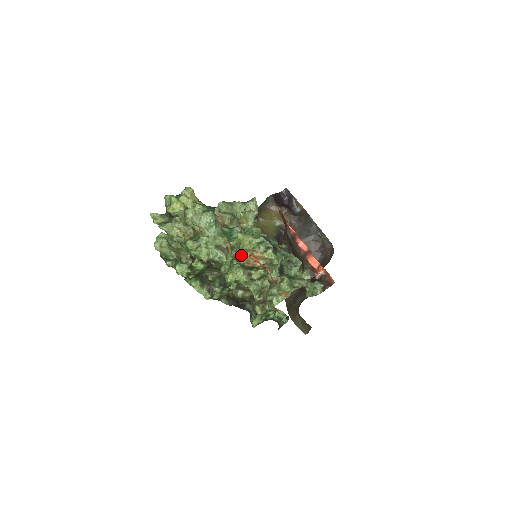
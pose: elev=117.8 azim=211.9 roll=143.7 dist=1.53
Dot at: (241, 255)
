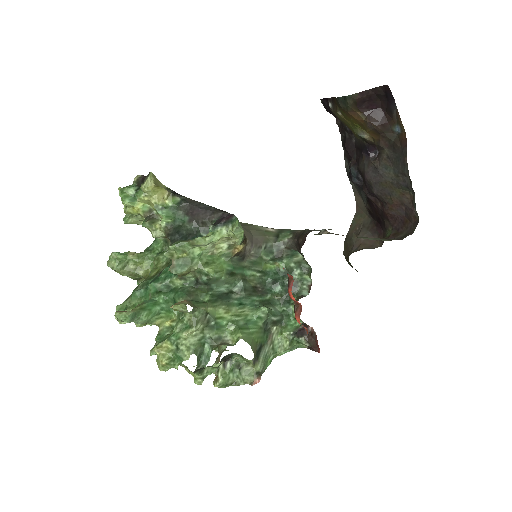
Dot at: occluded
